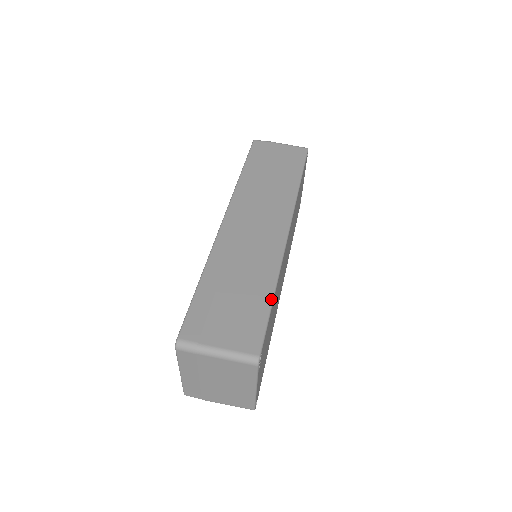
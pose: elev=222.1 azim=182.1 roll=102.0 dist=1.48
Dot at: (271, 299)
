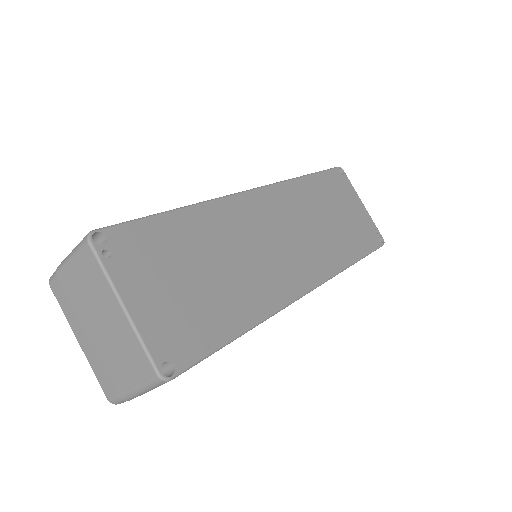
Dot at: (167, 211)
